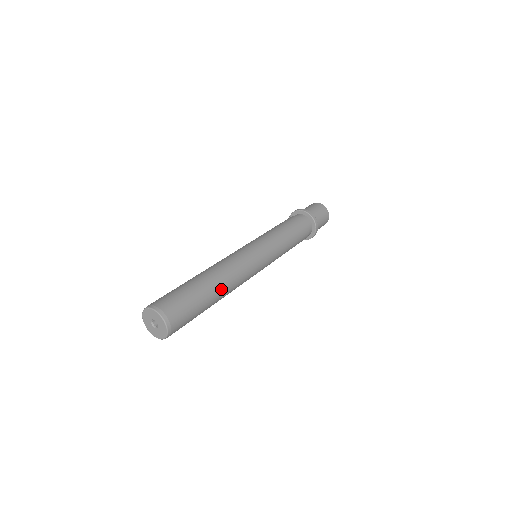
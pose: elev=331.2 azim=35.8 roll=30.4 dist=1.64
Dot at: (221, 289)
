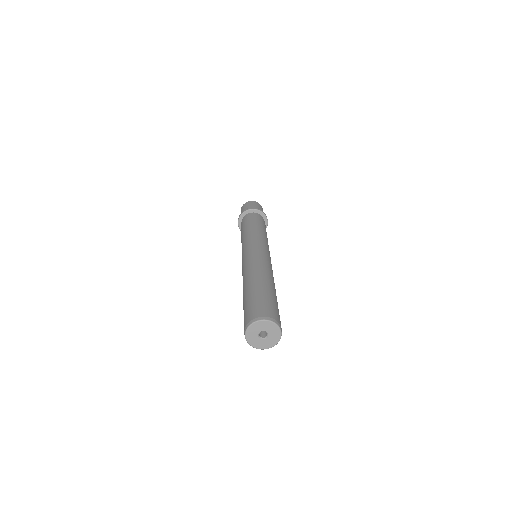
Dot at: (275, 289)
